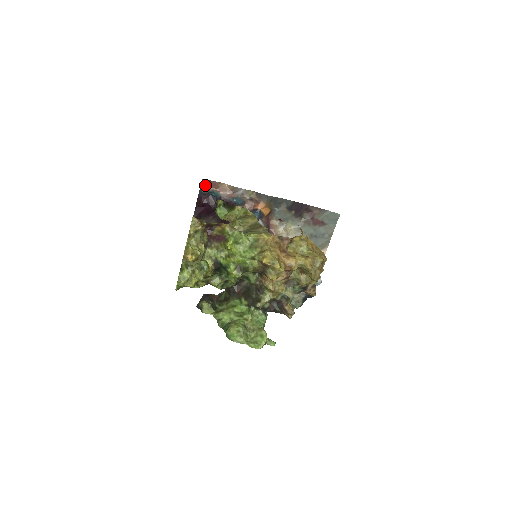
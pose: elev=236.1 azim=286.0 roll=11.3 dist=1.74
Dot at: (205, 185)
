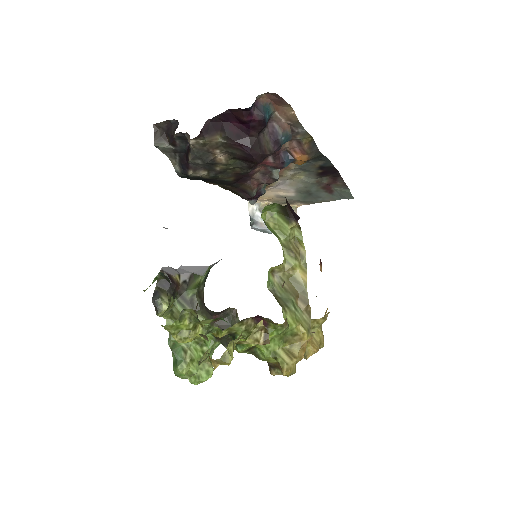
Dot at: (268, 93)
